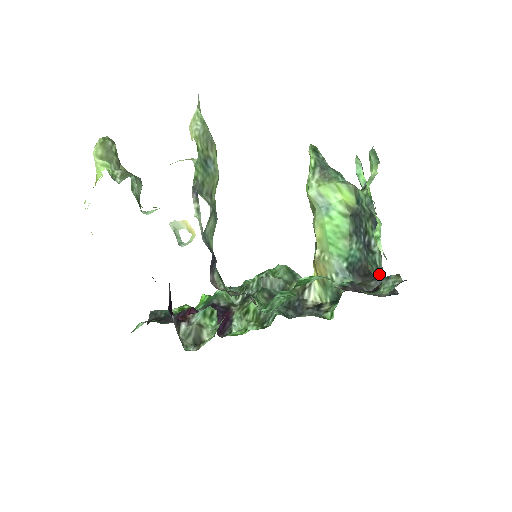
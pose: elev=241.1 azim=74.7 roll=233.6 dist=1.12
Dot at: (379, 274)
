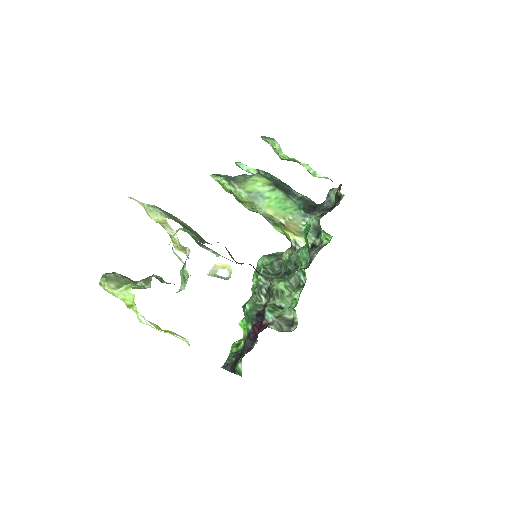
Dot at: occluded
